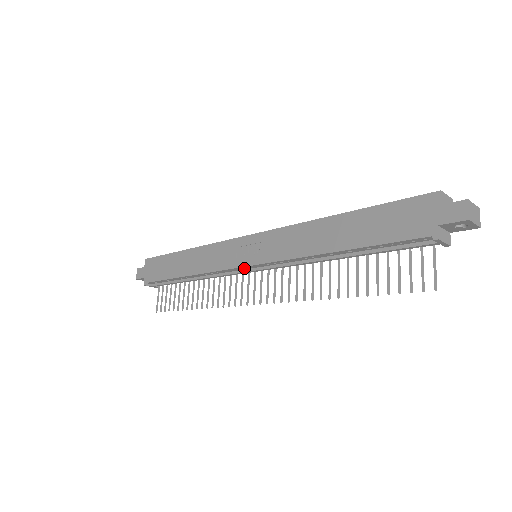
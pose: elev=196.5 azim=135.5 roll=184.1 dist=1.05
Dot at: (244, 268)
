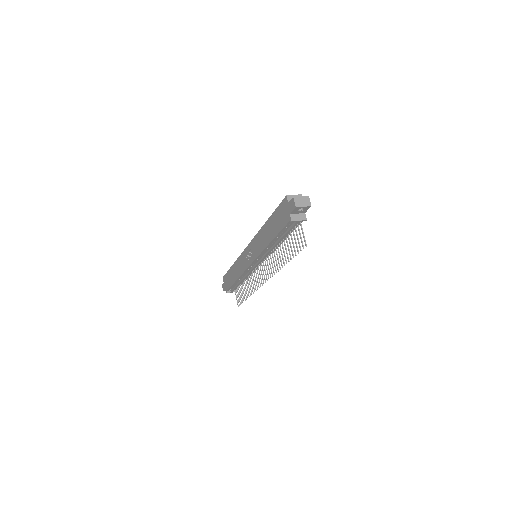
Dot at: (252, 265)
